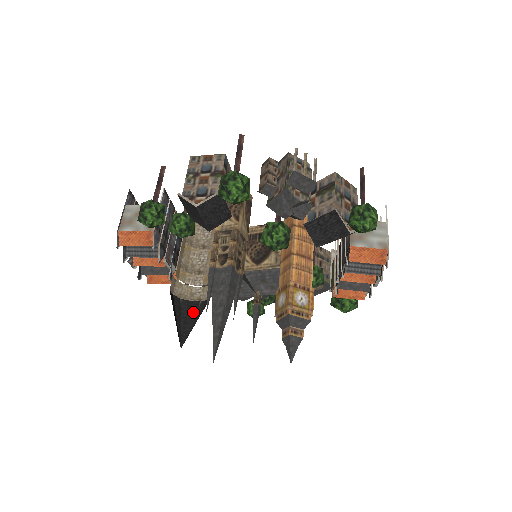
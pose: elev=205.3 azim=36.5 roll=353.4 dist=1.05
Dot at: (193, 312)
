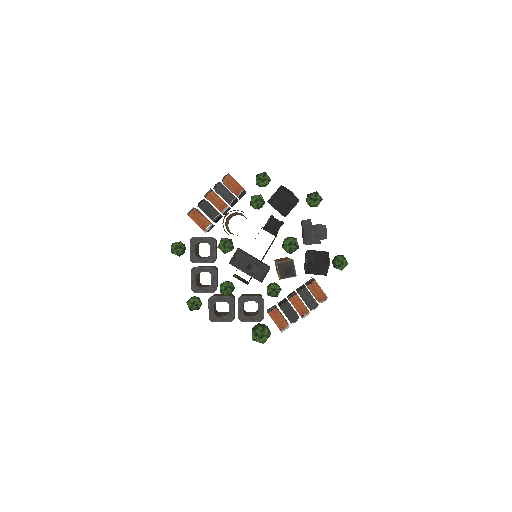
Dot at: occluded
